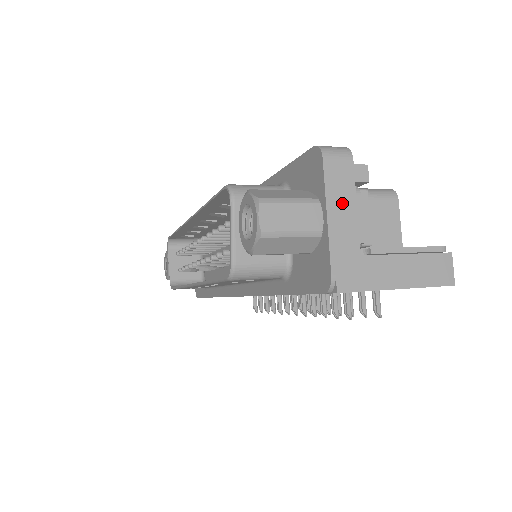
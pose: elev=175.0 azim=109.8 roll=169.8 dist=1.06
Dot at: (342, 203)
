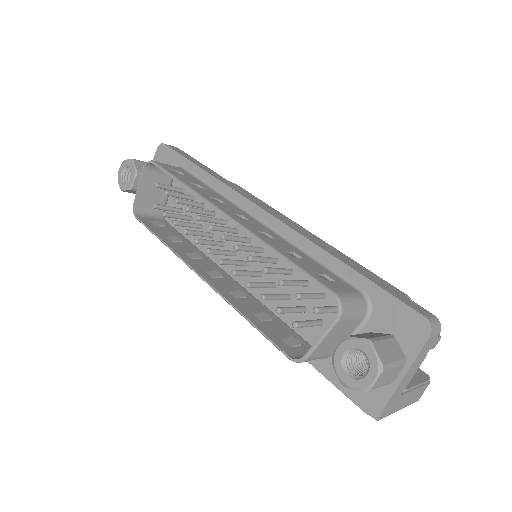
Dot at: (416, 365)
